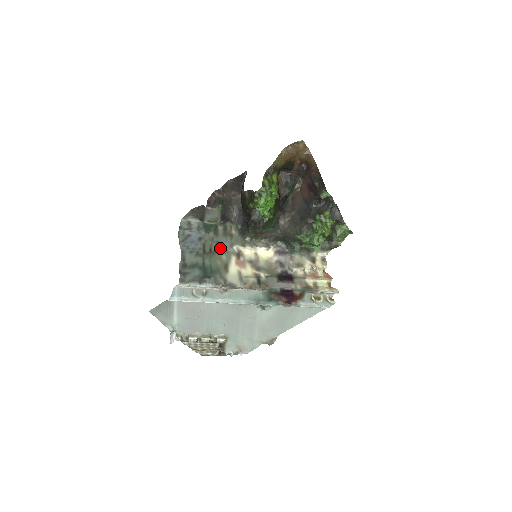
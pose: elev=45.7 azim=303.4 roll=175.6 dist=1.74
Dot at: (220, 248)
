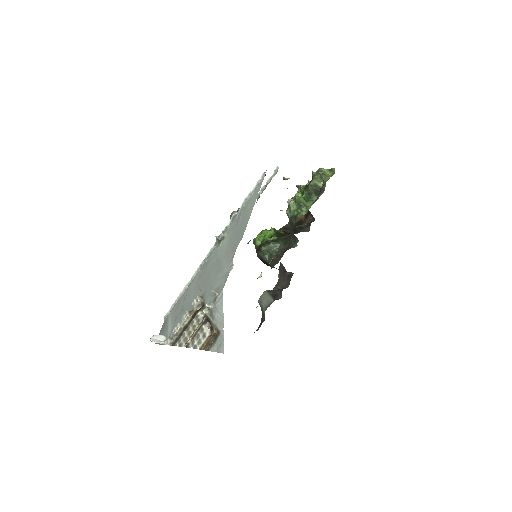
Dot at: occluded
